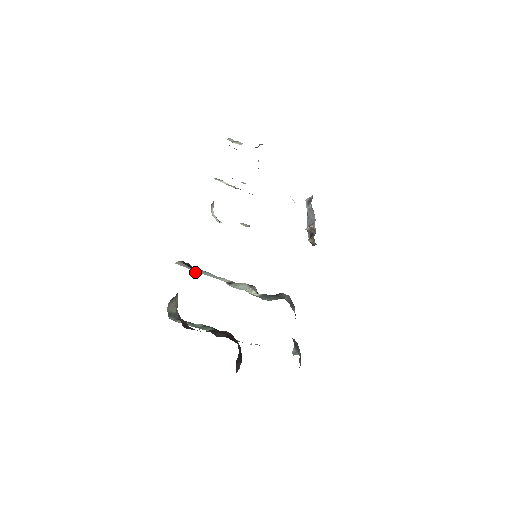
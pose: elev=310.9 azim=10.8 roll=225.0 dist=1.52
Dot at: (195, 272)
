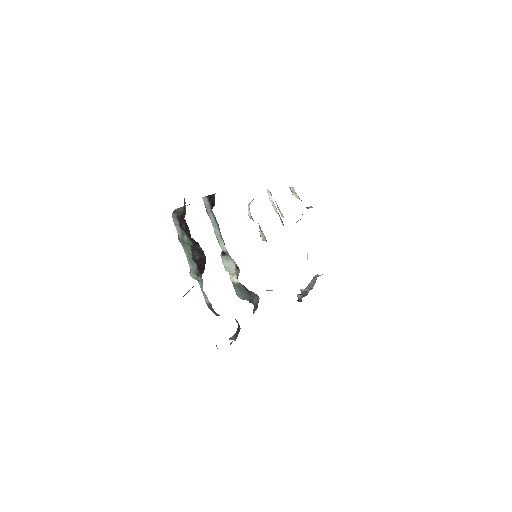
Dot at: occluded
